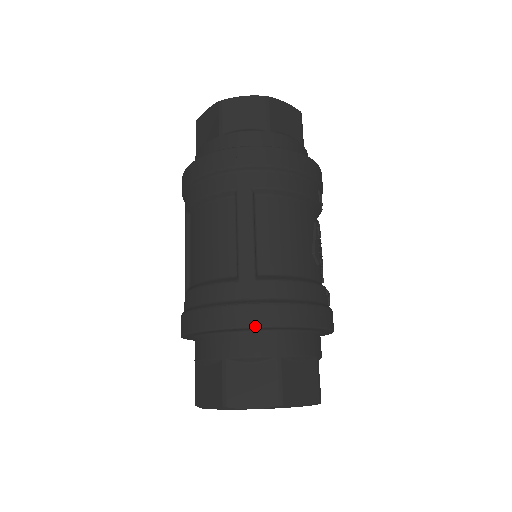
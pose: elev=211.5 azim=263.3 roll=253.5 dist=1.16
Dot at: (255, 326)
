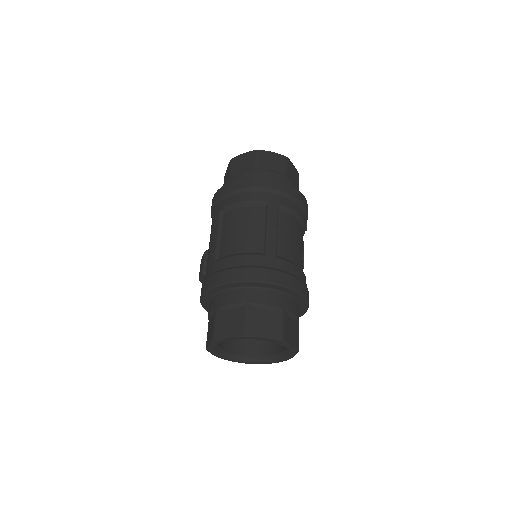
Dot at: (276, 283)
